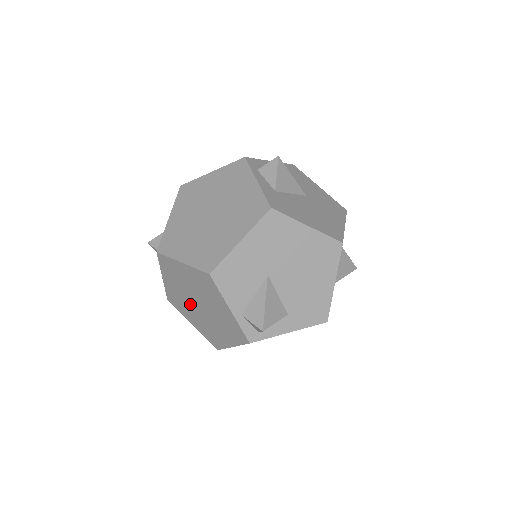
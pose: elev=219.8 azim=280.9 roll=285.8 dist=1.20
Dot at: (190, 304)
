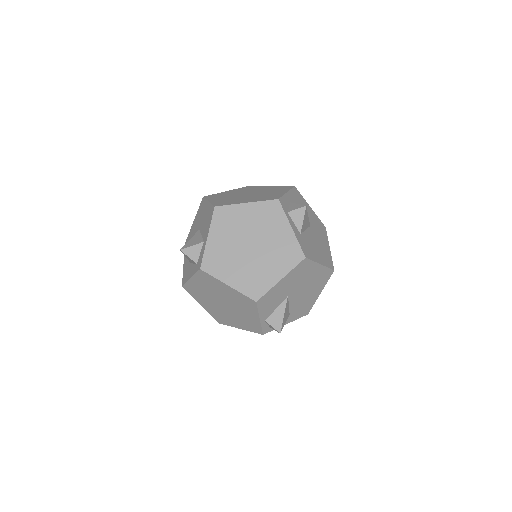
Dot at: (212, 299)
